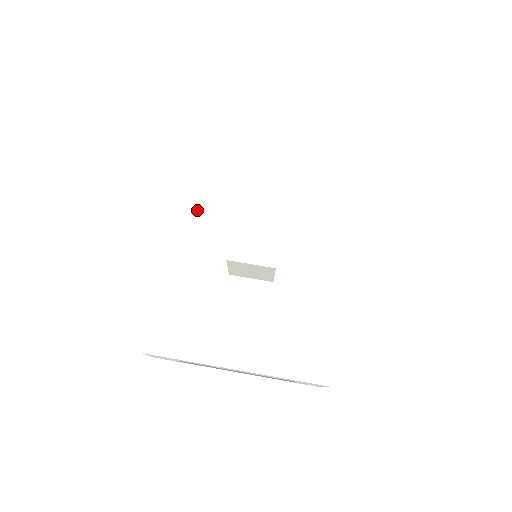
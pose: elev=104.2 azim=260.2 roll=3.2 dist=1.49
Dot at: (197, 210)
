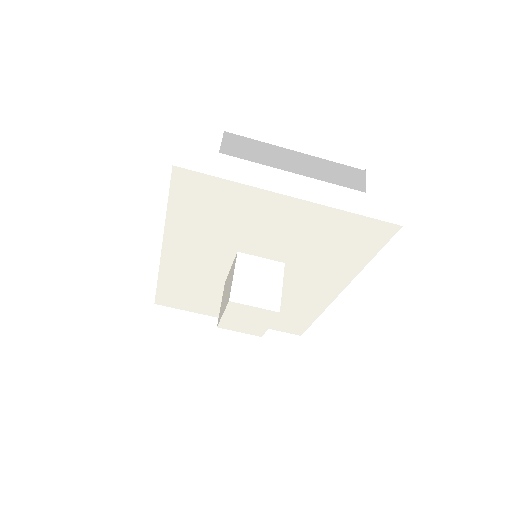
Dot at: (188, 238)
